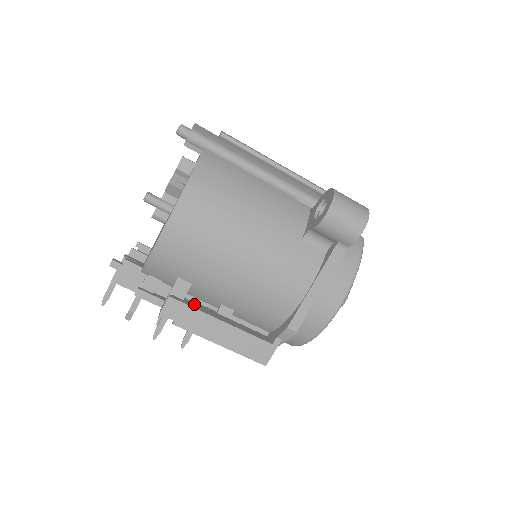
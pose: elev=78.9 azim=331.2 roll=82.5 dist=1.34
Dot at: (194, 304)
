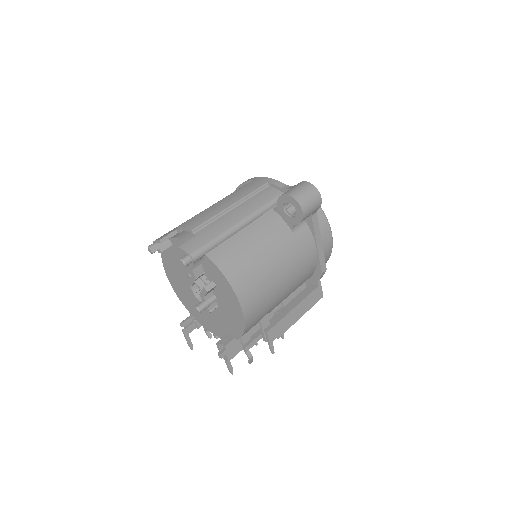
Dot at: (275, 319)
